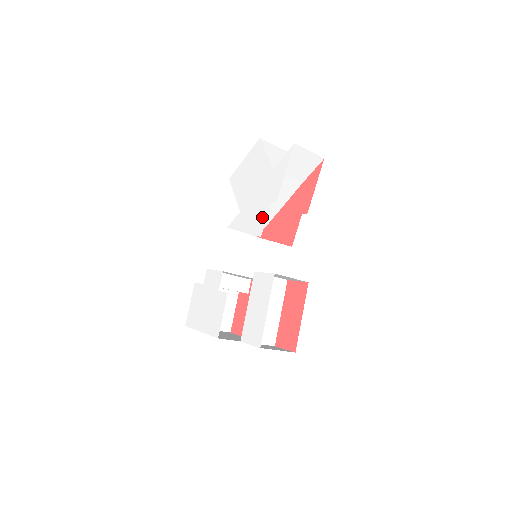
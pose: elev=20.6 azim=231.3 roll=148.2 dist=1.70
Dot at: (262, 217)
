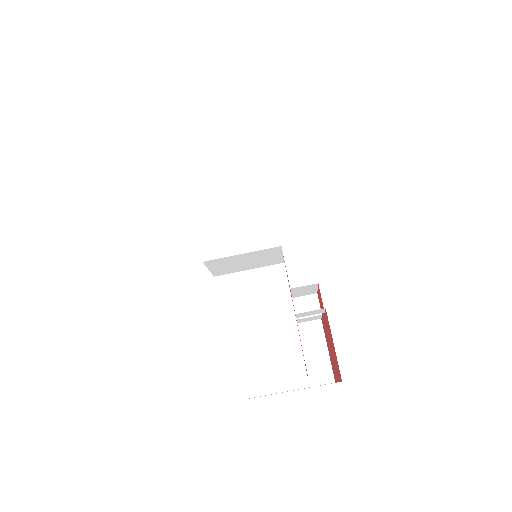
Dot at: occluded
